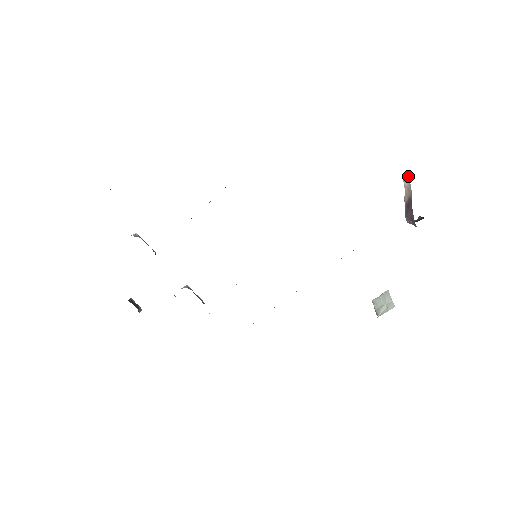
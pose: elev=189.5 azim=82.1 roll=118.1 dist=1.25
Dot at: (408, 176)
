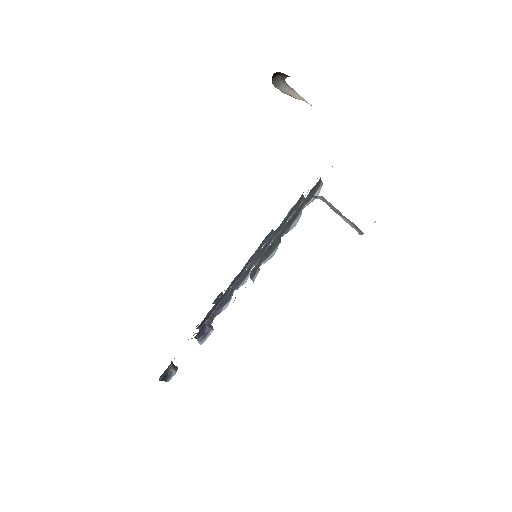
Dot at: occluded
